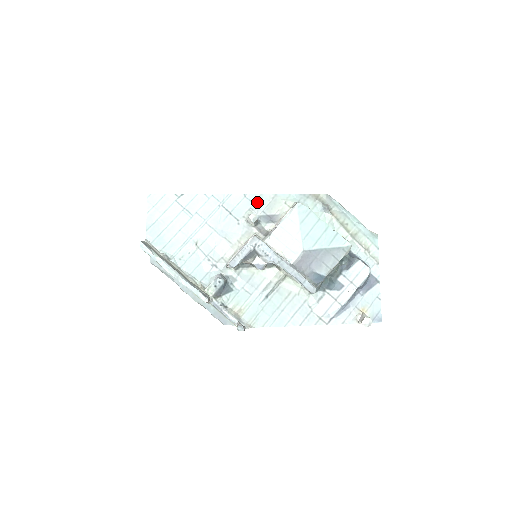
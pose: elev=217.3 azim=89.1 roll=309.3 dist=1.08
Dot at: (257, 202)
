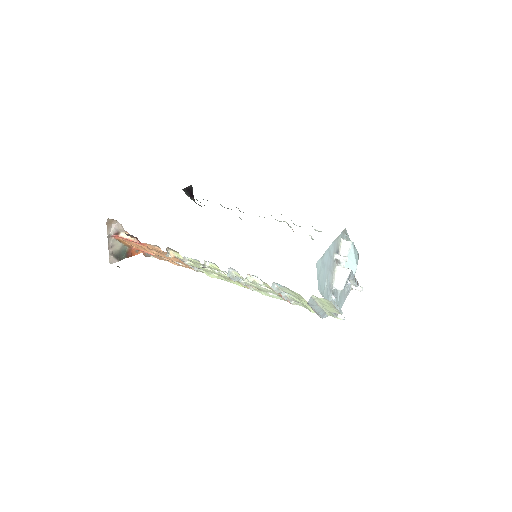
Dot at: (335, 245)
